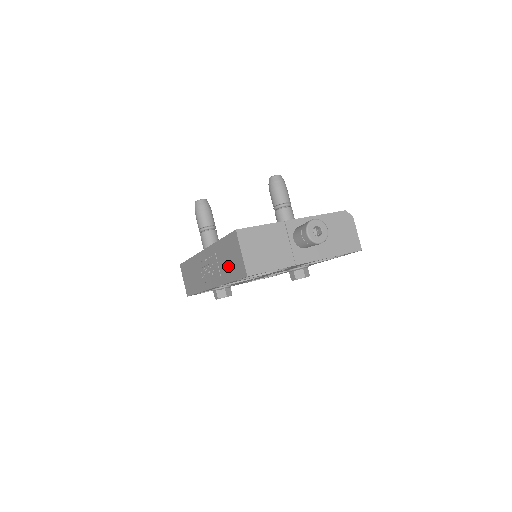
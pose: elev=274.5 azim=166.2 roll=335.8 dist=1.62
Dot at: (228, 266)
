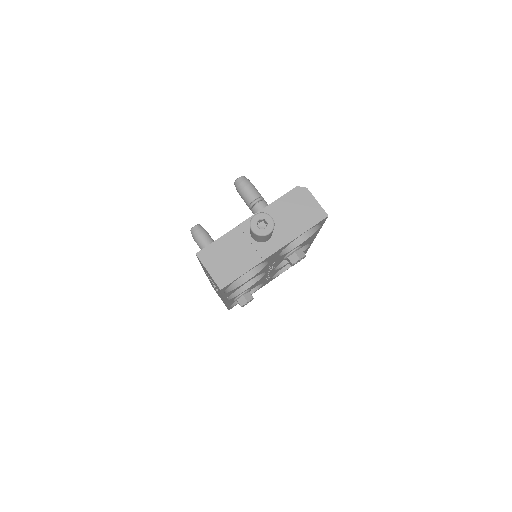
Dot at: (214, 283)
